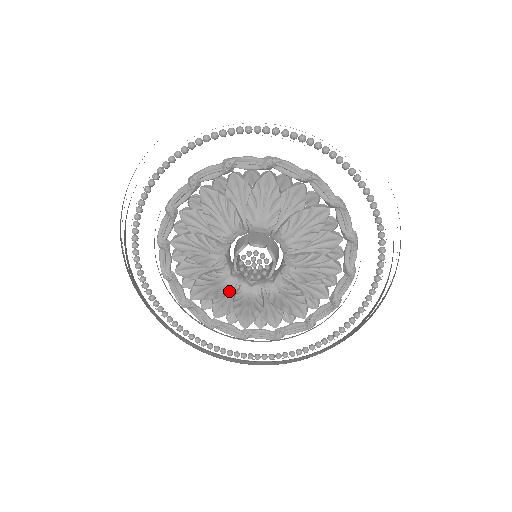
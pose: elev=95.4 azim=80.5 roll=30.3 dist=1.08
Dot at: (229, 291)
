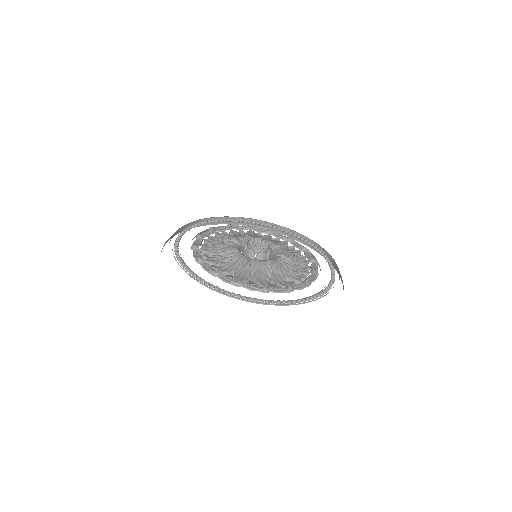
Dot at: (232, 249)
